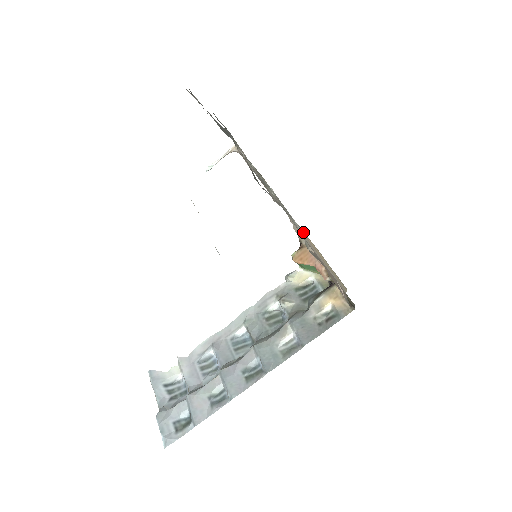
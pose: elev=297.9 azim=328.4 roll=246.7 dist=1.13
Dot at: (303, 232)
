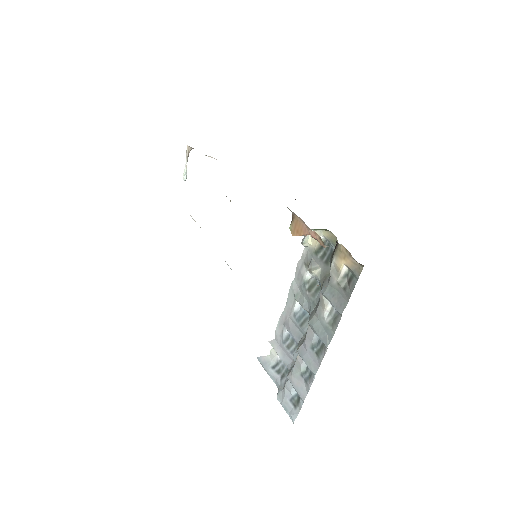
Dot at: occluded
